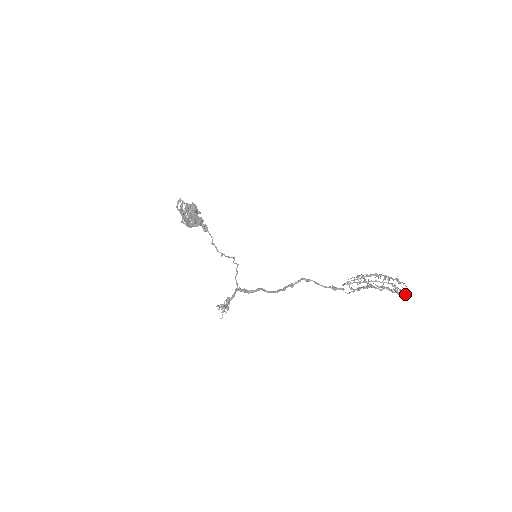
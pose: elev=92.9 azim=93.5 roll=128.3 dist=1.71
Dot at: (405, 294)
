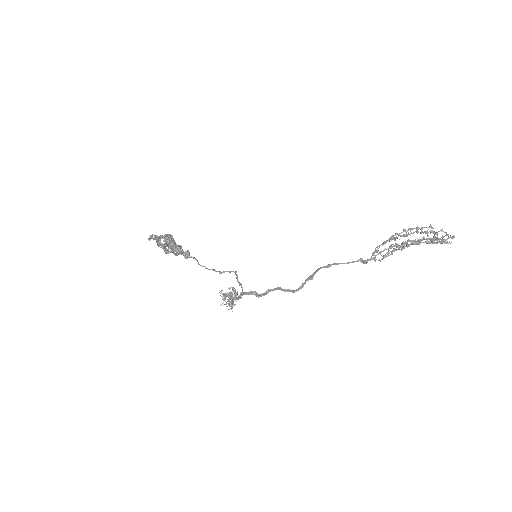
Dot at: occluded
